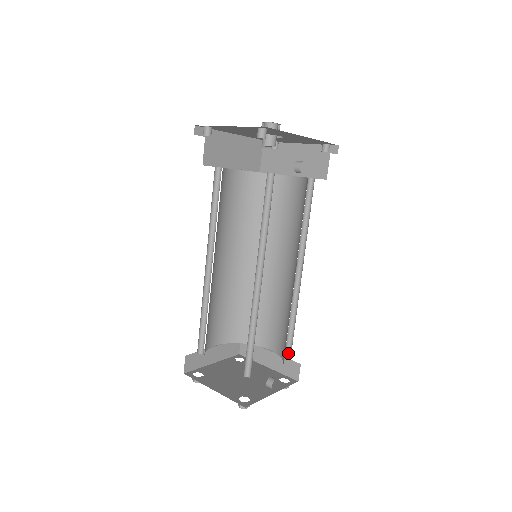
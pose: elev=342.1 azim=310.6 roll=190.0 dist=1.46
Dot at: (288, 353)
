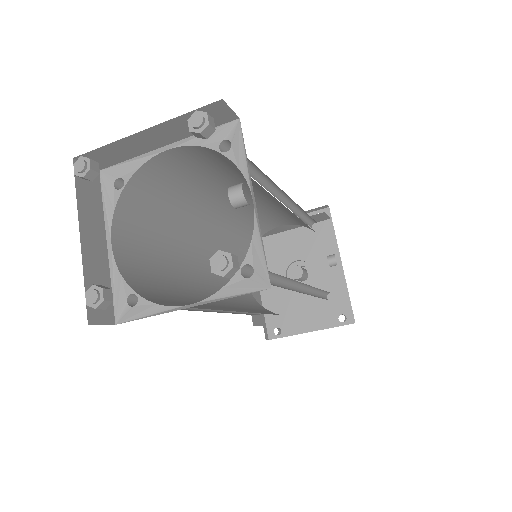
Dot at: occluded
